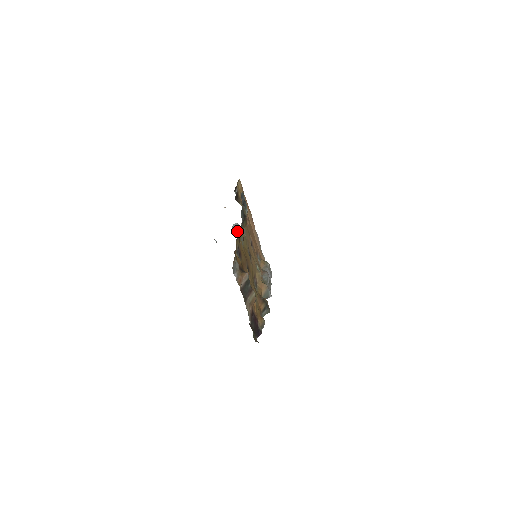
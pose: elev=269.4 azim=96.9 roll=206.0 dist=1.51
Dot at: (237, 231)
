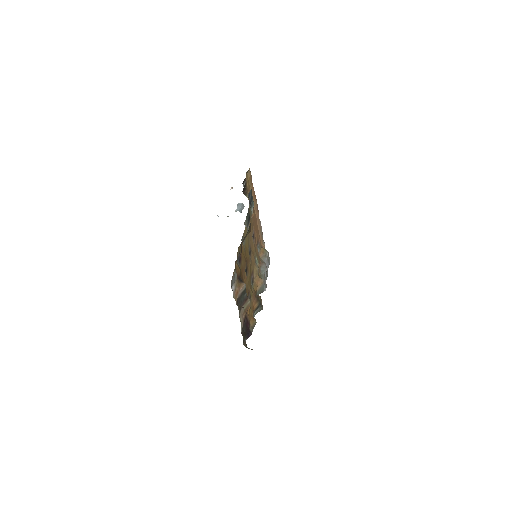
Dot at: (241, 212)
